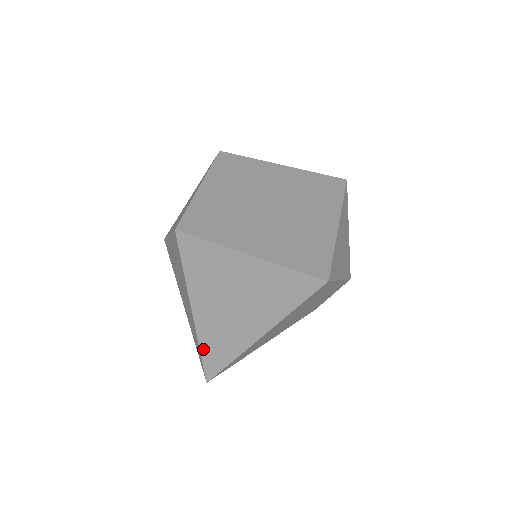
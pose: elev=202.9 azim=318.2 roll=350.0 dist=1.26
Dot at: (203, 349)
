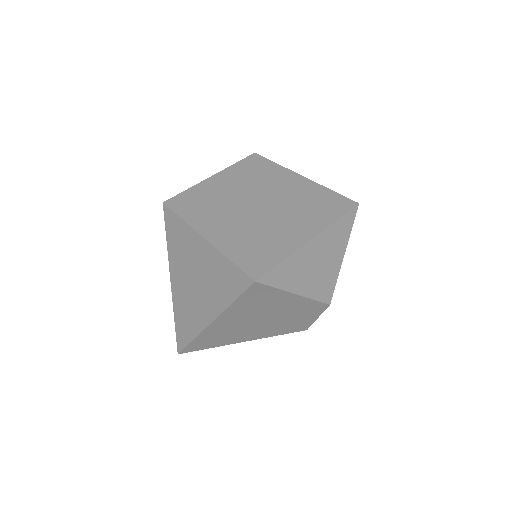
Dot at: (176, 320)
